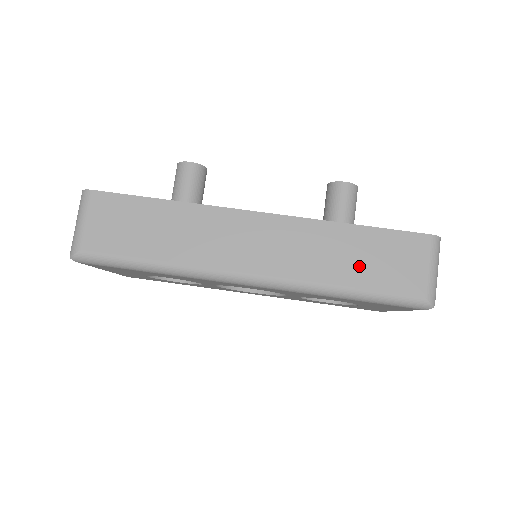
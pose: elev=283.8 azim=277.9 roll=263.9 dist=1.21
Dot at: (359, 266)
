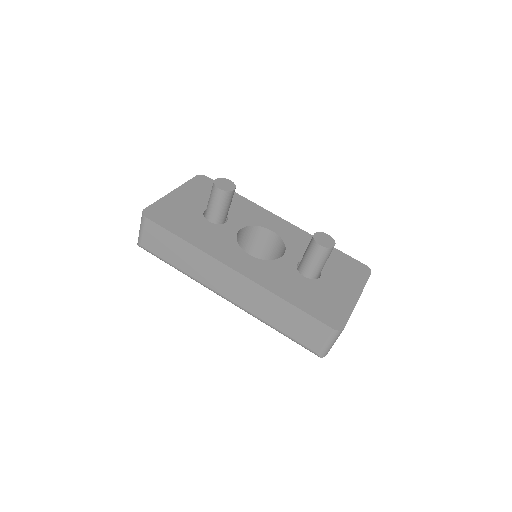
Dot at: (285, 322)
